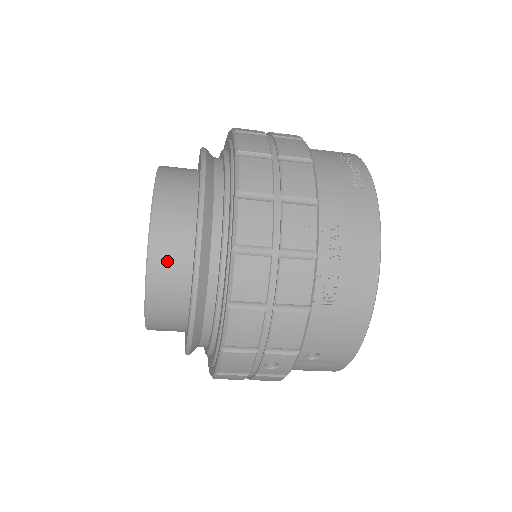
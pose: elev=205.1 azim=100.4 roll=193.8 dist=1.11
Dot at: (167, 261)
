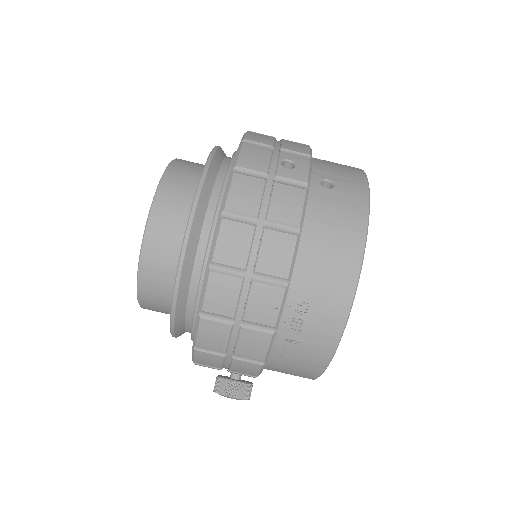
Dot at: occluded
